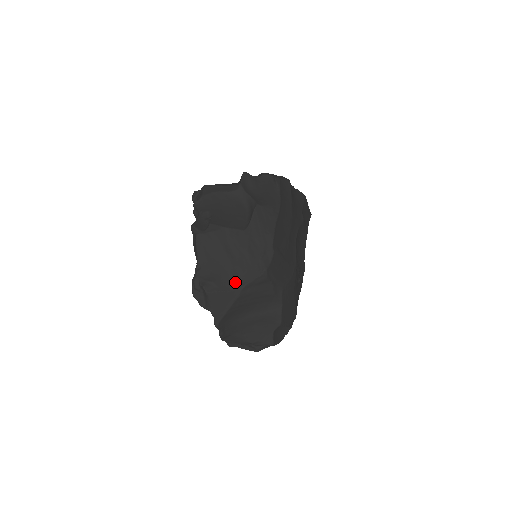
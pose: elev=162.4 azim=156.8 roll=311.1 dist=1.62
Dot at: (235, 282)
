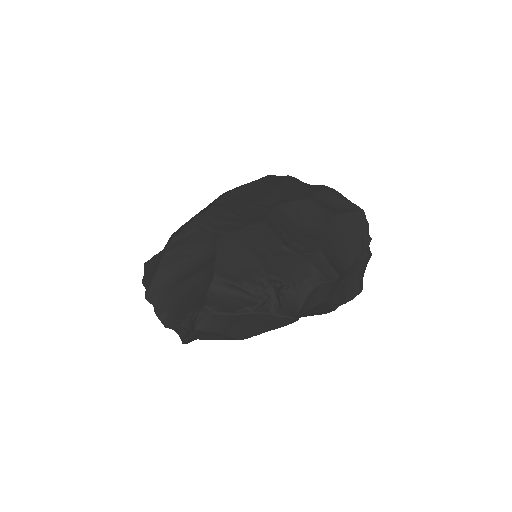
Dot at: occluded
